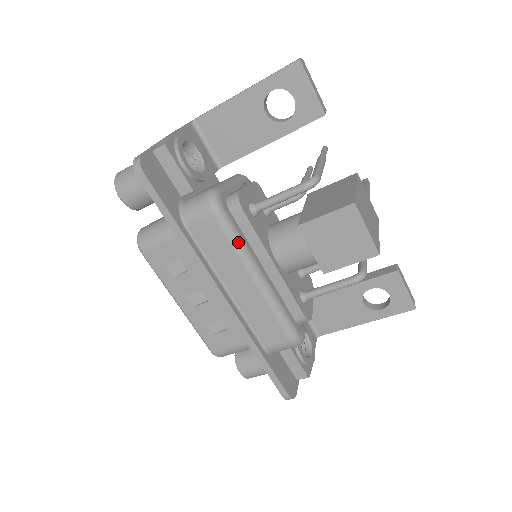
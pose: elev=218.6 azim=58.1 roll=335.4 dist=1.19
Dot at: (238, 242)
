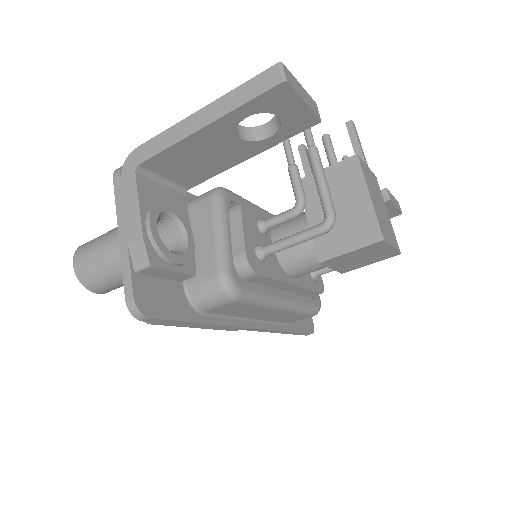
Dot at: (262, 301)
